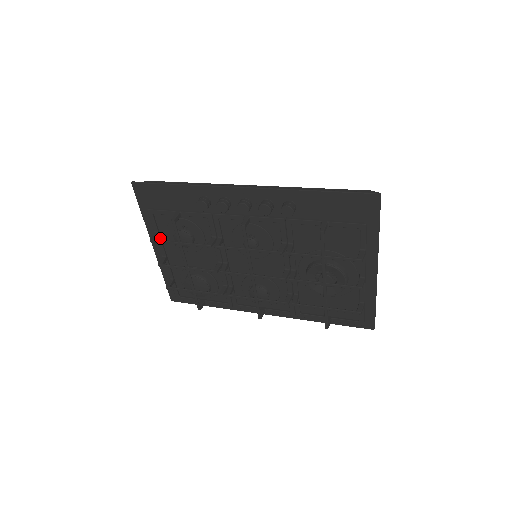
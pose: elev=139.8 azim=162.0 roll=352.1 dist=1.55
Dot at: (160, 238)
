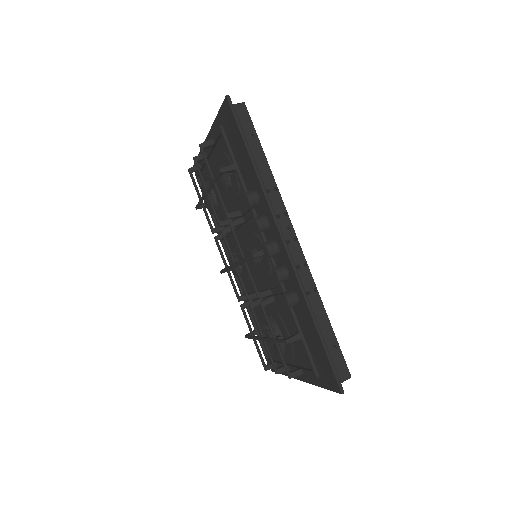
Dot at: (213, 147)
